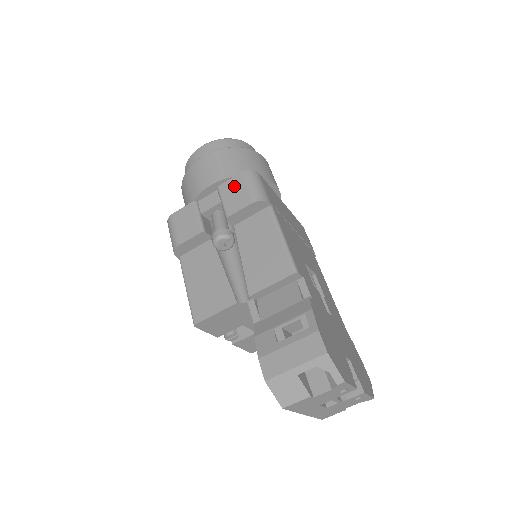
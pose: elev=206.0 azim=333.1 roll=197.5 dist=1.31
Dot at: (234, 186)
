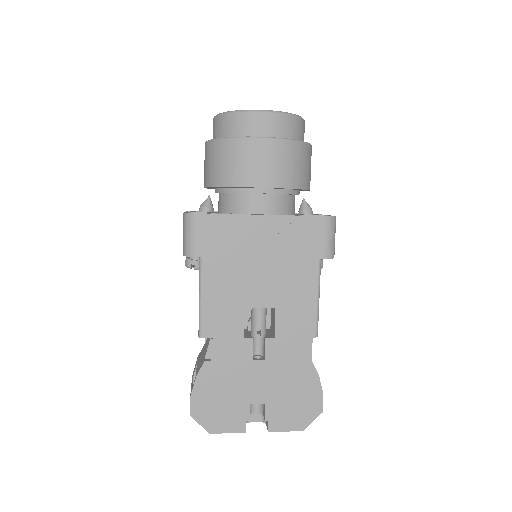
Dot at: occluded
